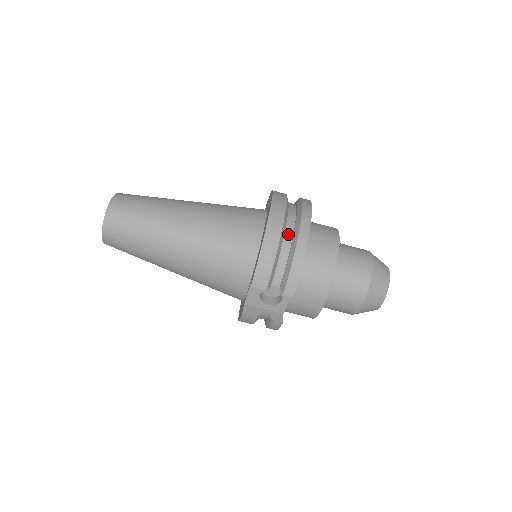
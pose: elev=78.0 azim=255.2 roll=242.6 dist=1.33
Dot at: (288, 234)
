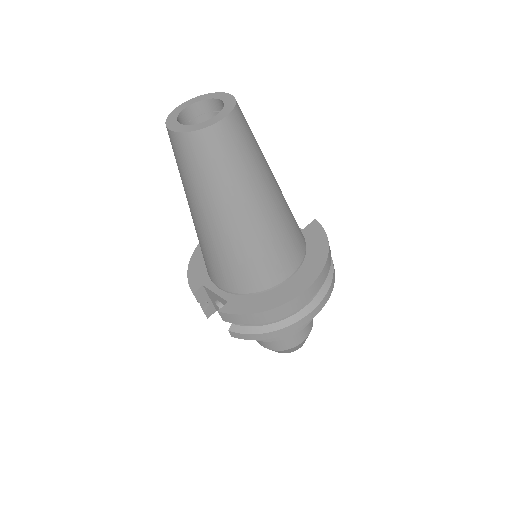
Dot at: occluded
